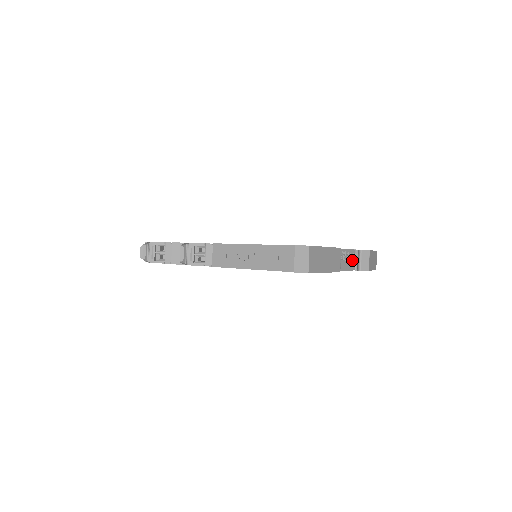
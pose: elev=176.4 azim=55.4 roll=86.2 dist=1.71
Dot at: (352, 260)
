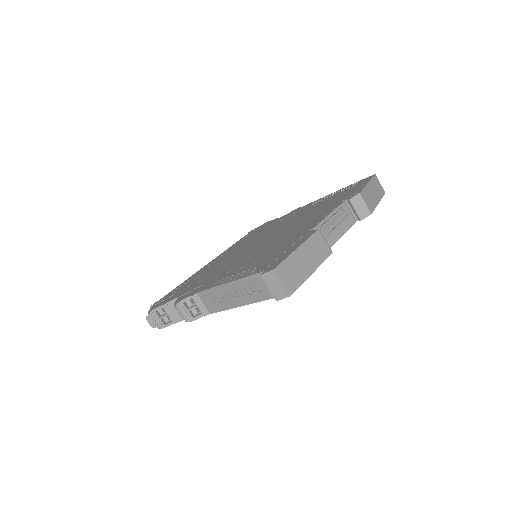
Dot at: (346, 217)
